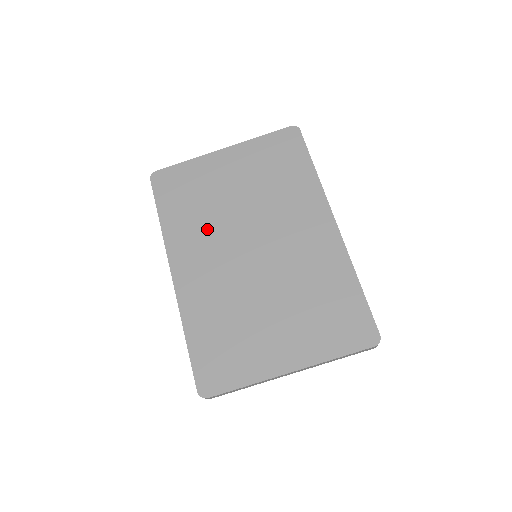
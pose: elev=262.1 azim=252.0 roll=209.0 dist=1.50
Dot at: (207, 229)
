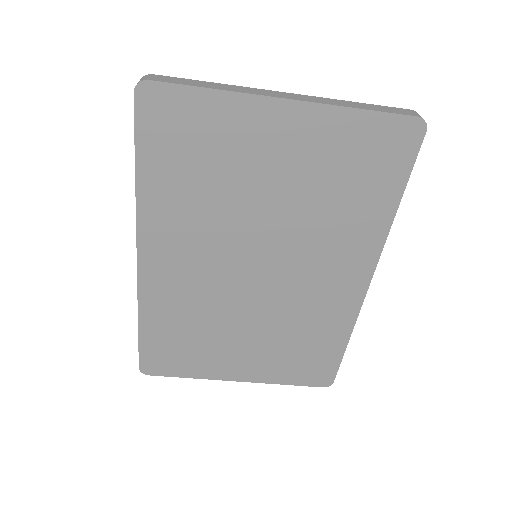
Dot at: (207, 223)
